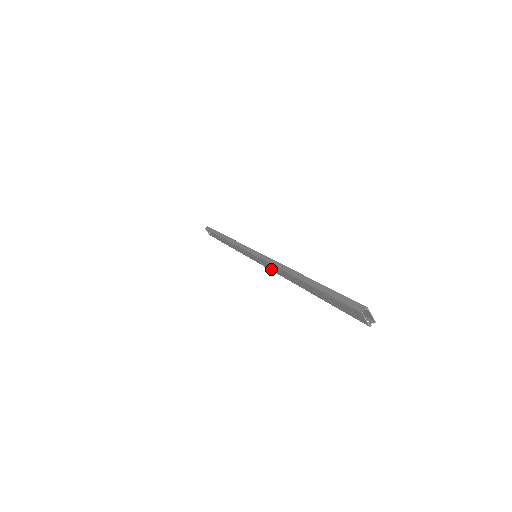
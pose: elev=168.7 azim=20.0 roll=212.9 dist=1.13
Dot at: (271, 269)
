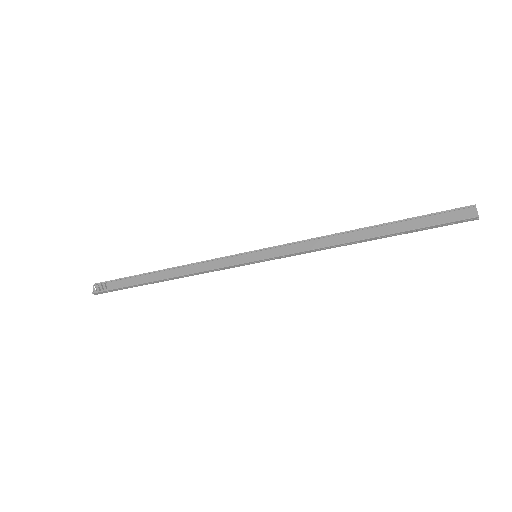
Dot at: (295, 250)
